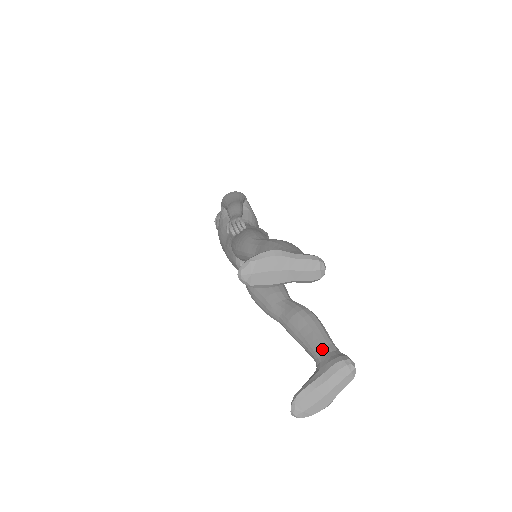
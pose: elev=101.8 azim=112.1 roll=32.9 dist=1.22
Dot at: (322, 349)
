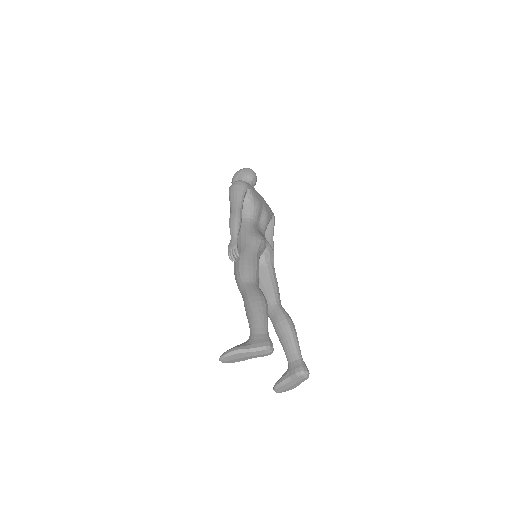
Dot at: (291, 357)
